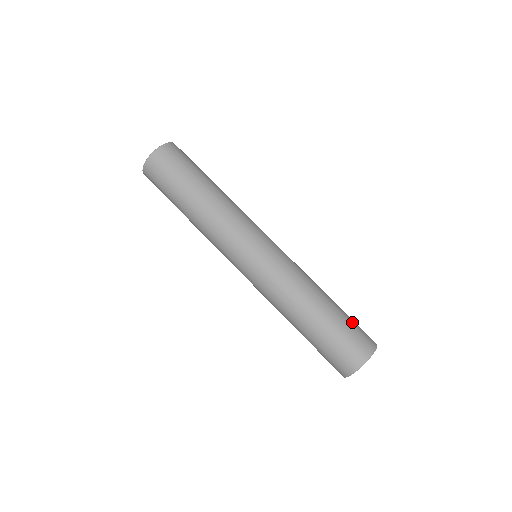
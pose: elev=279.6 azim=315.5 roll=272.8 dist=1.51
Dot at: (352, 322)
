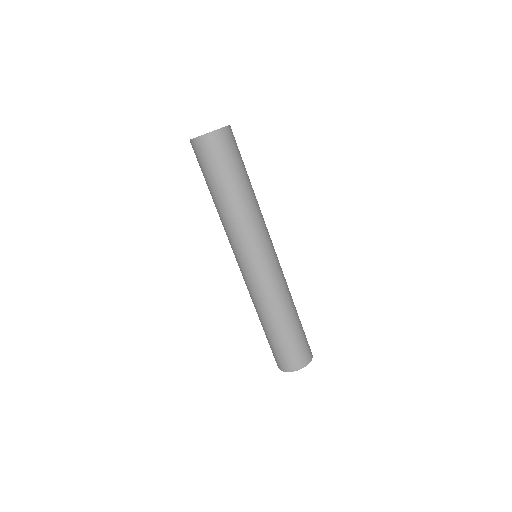
Dot at: (297, 343)
